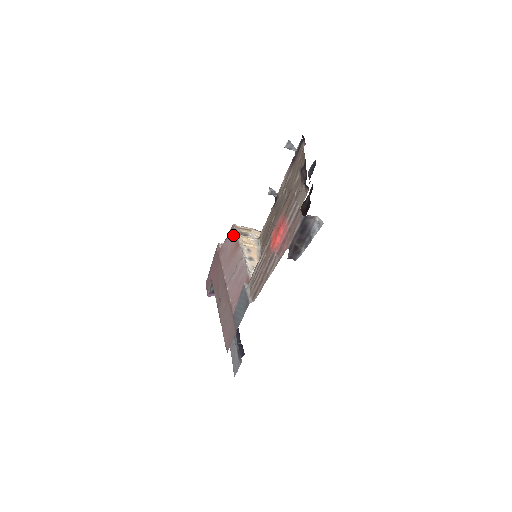
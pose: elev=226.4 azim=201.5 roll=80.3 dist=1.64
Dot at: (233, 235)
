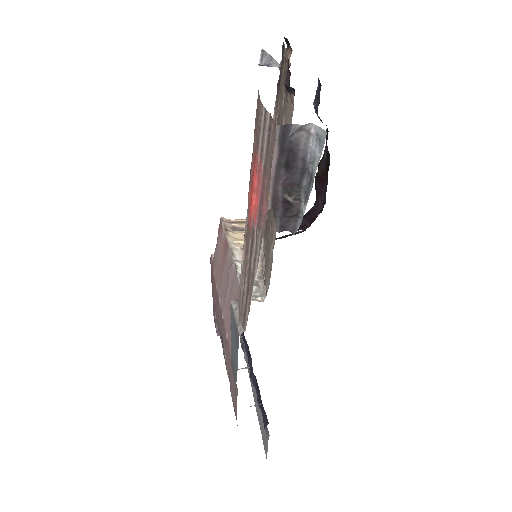
Dot at: (221, 234)
